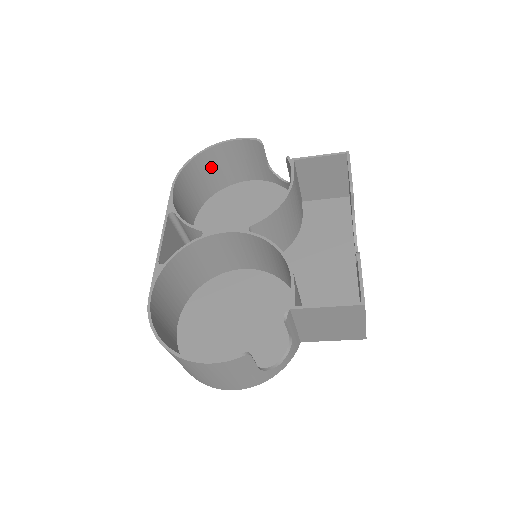
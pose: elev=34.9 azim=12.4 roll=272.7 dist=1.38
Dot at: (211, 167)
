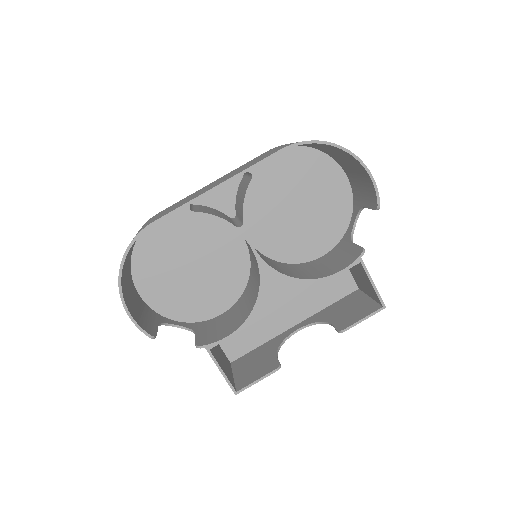
Dot at: (337, 152)
